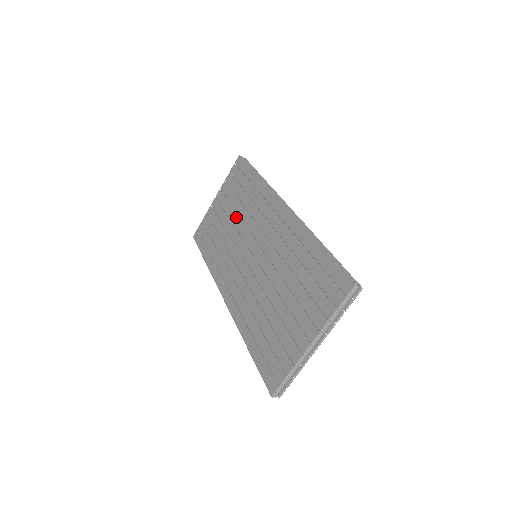
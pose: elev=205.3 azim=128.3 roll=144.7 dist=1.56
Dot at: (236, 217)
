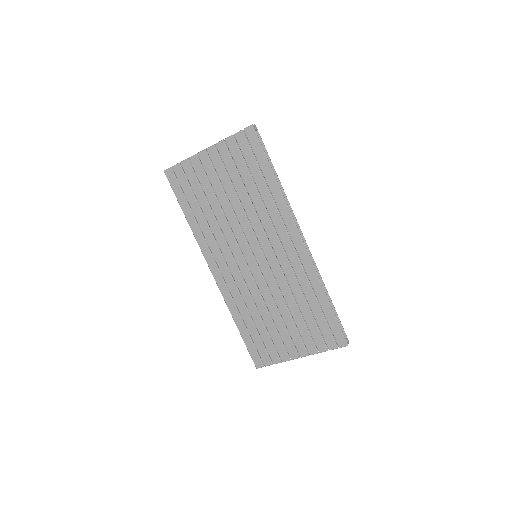
Dot at: (238, 203)
